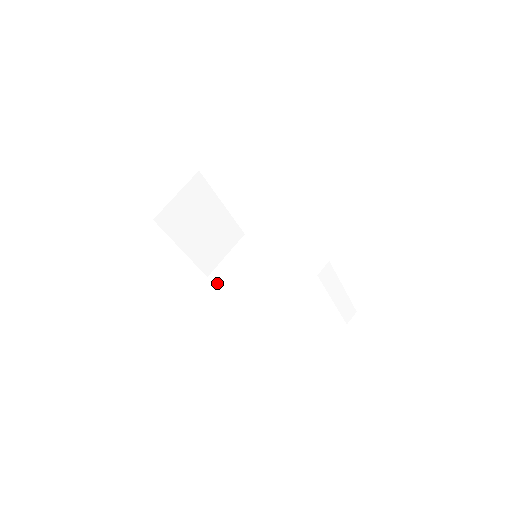
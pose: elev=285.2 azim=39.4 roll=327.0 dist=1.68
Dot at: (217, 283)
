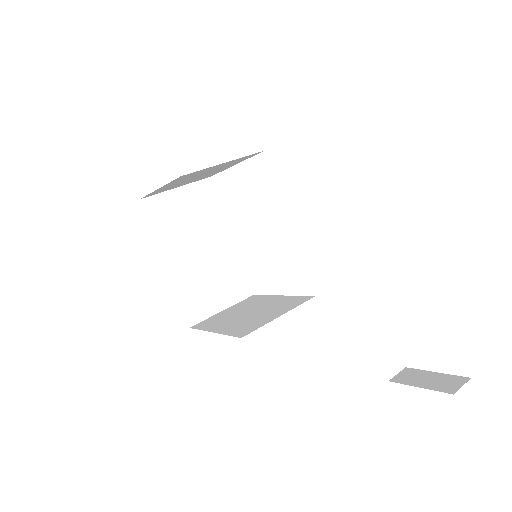
Dot at: (199, 329)
